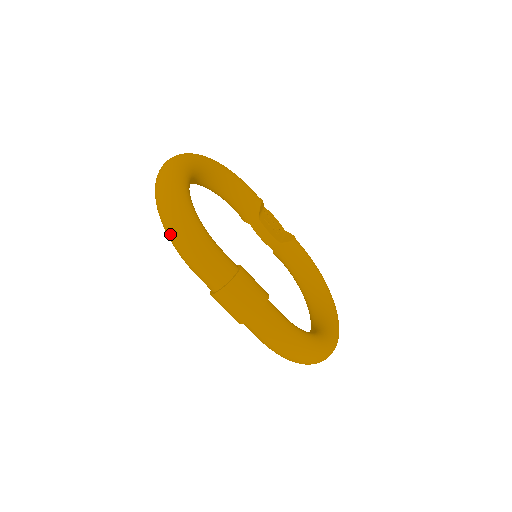
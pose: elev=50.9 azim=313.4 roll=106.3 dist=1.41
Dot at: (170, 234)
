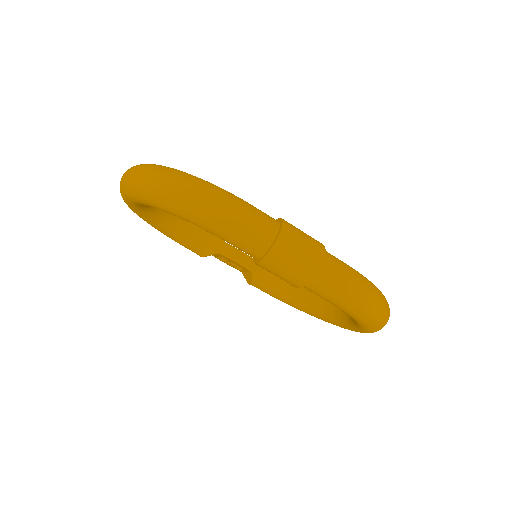
Dot at: (189, 201)
